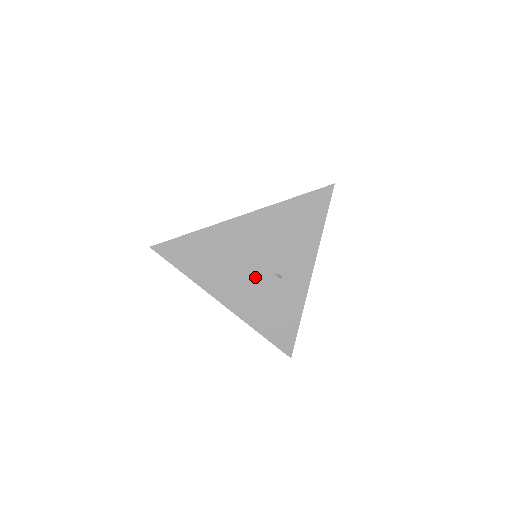
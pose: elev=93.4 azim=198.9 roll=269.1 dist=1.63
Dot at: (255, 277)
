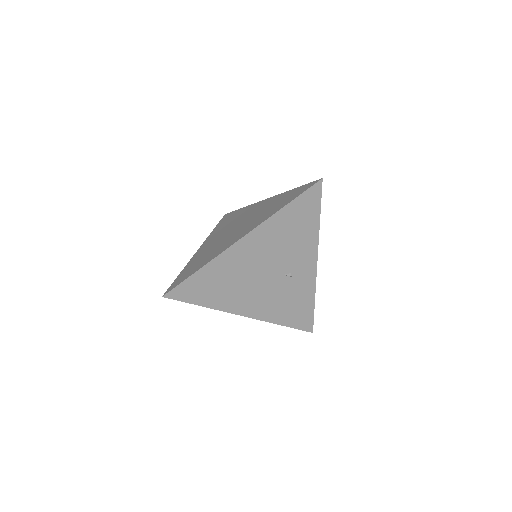
Dot at: (267, 284)
